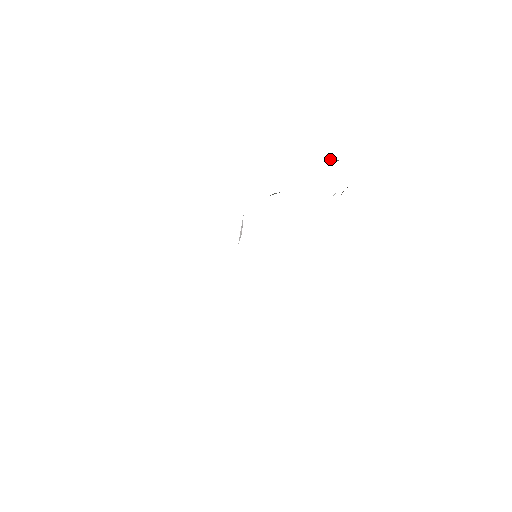
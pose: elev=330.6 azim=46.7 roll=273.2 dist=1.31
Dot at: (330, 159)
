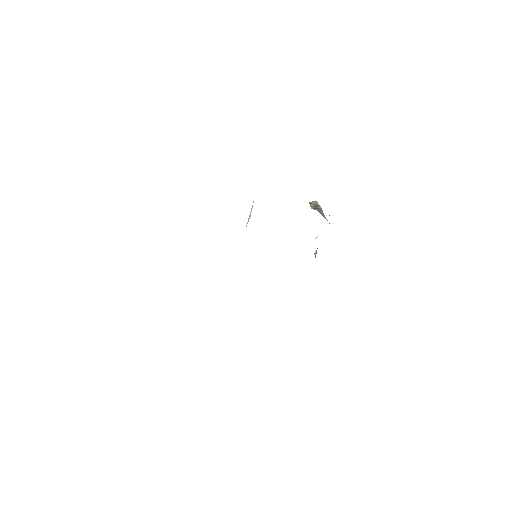
Dot at: (312, 205)
